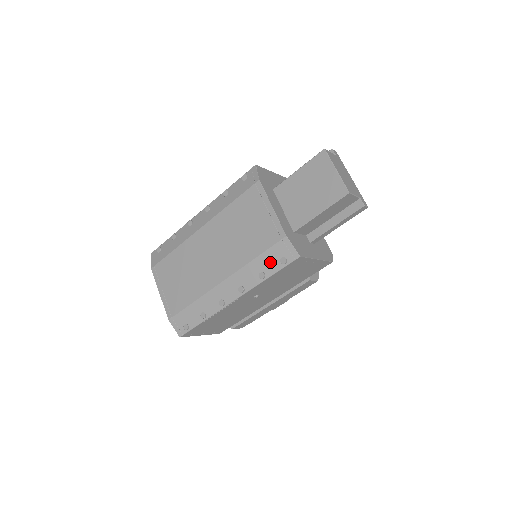
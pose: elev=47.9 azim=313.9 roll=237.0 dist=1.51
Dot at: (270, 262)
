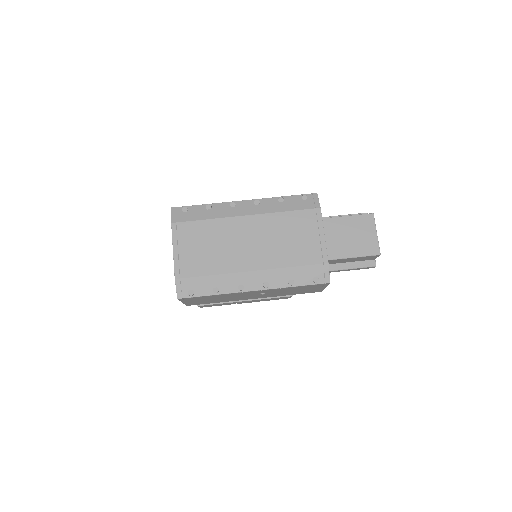
Dot at: (304, 275)
